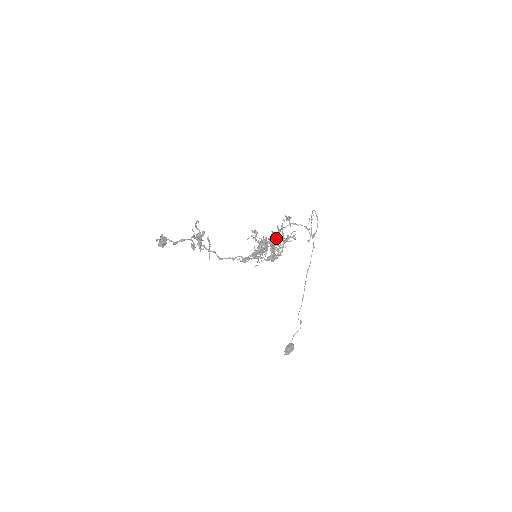
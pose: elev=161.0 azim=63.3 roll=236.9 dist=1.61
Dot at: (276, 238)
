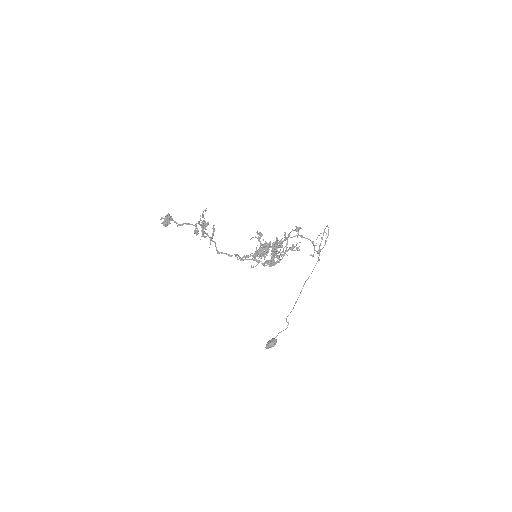
Dot at: (280, 245)
